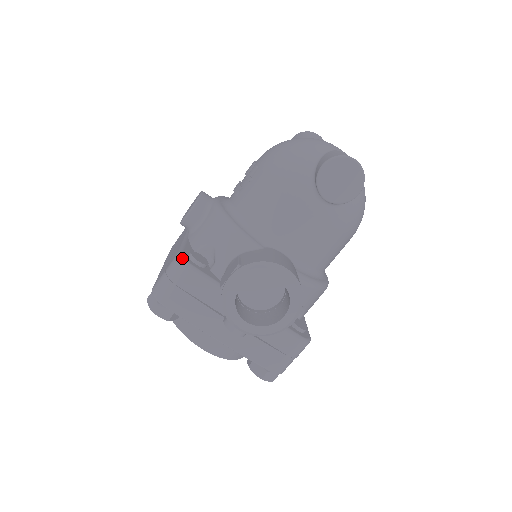
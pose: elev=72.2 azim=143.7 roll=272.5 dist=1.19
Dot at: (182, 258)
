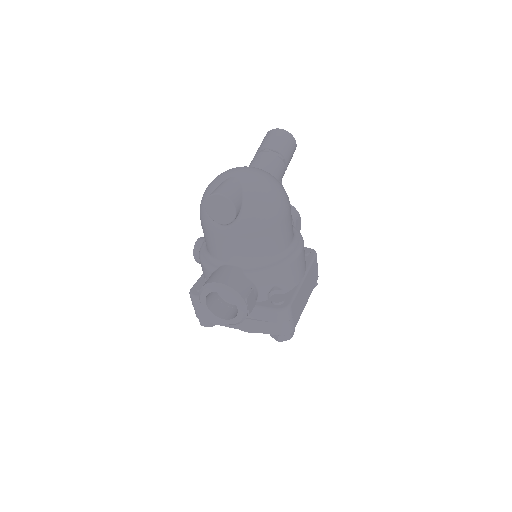
Dot at: (190, 293)
